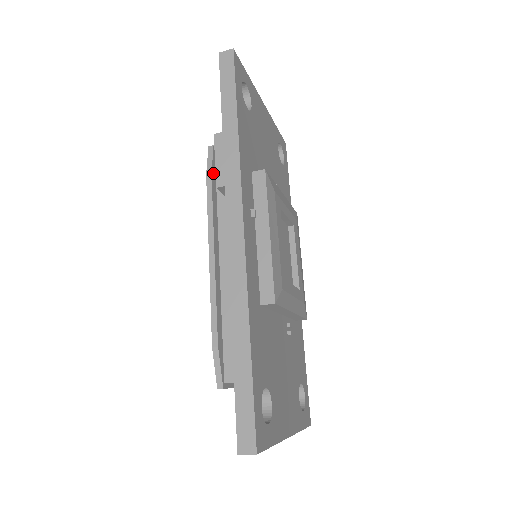
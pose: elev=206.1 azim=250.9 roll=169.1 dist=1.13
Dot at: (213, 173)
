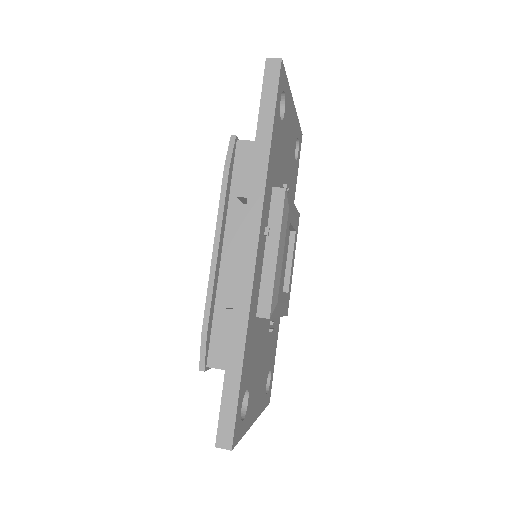
Dot at: (231, 165)
